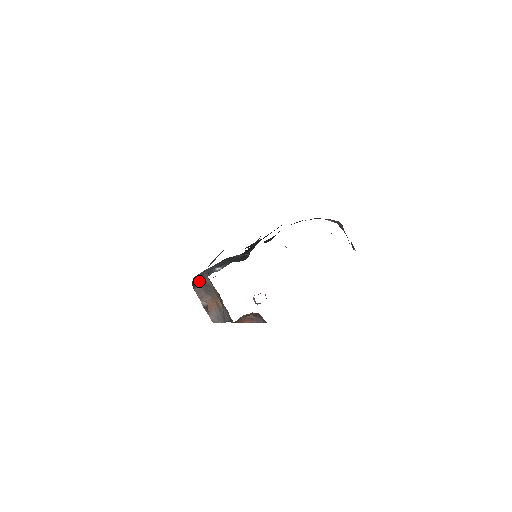
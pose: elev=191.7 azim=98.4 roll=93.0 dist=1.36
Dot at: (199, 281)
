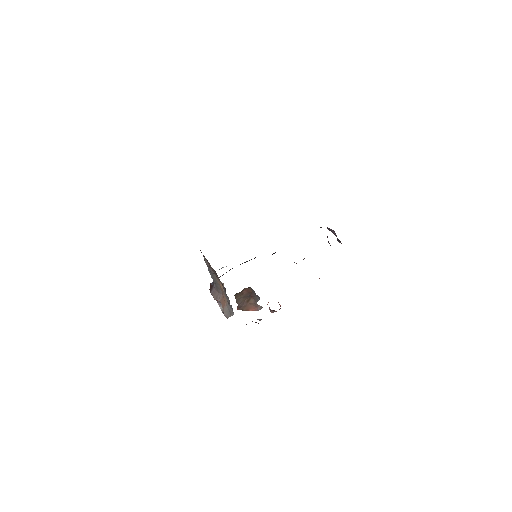
Dot at: (213, 284)
